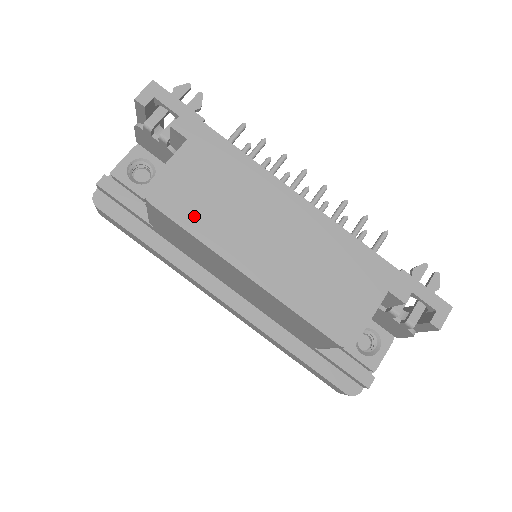
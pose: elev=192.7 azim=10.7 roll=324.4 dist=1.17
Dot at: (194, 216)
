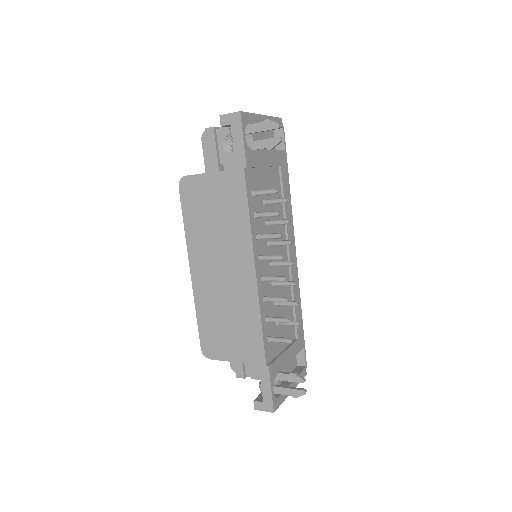
Dot at: (193, 217)
